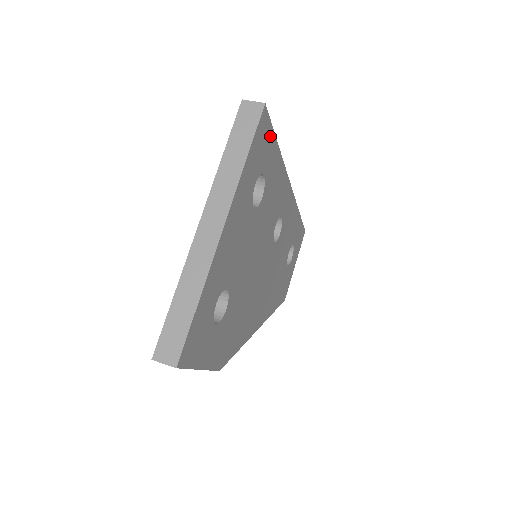
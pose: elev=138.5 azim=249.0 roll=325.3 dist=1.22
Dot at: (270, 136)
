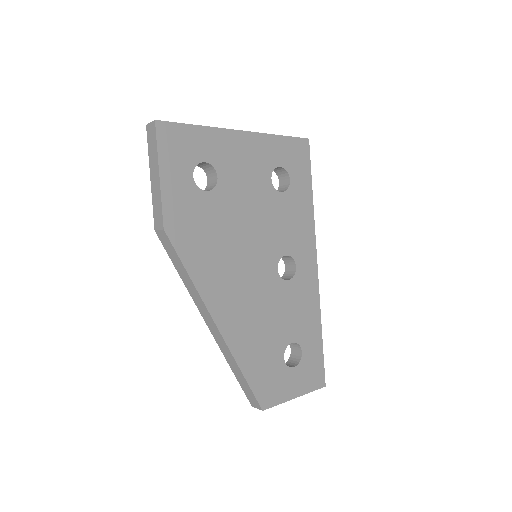
Dot at: (306, 168)
